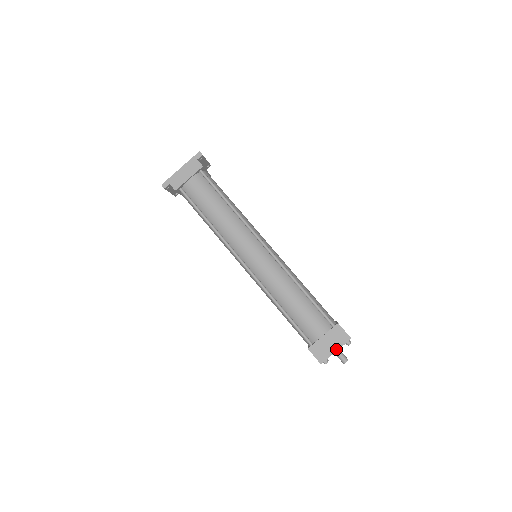
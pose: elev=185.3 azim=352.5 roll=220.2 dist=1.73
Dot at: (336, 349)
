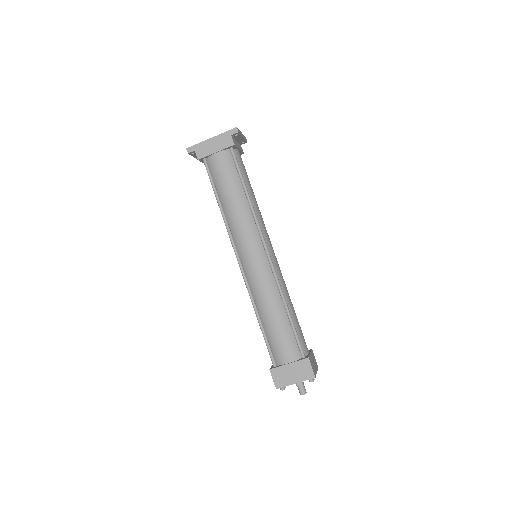
Dot at: (296, 381)
